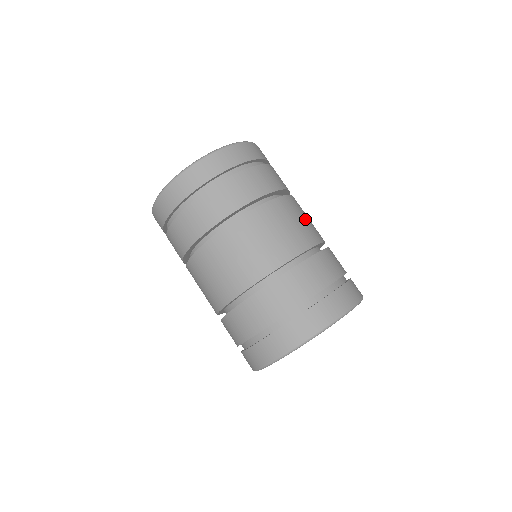
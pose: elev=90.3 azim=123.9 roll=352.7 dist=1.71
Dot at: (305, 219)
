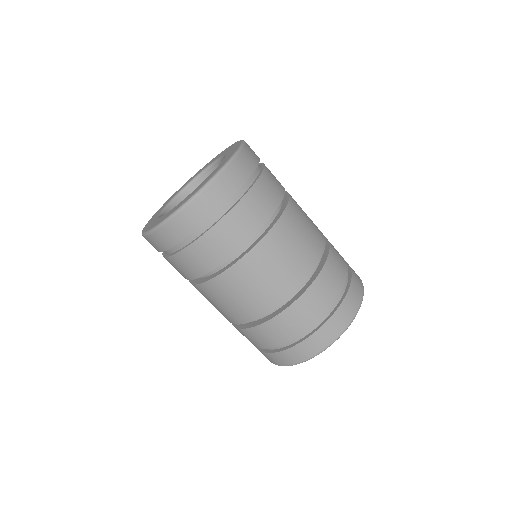
Dot at: (299, 242)
